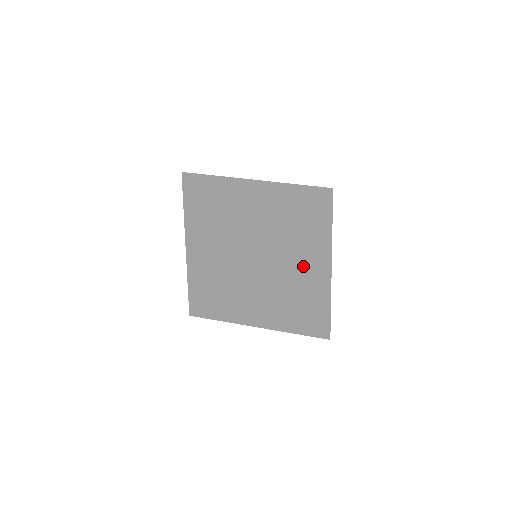
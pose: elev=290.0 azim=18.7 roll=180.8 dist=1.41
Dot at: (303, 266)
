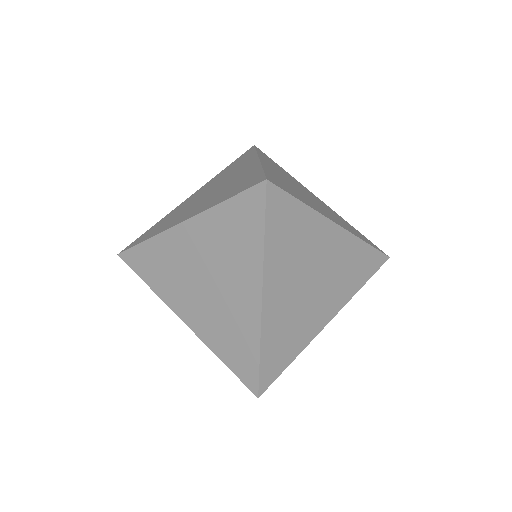
Dot at: (309, 258)
